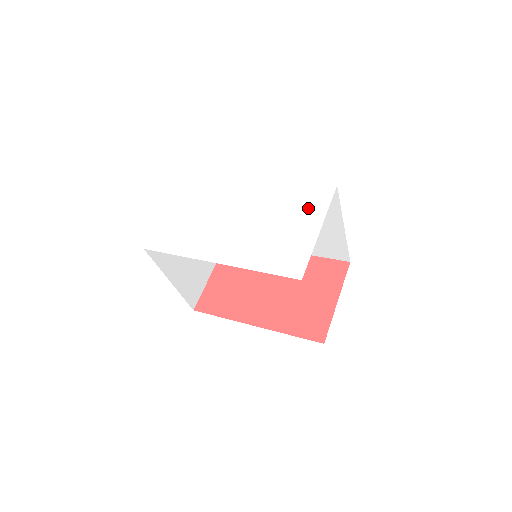
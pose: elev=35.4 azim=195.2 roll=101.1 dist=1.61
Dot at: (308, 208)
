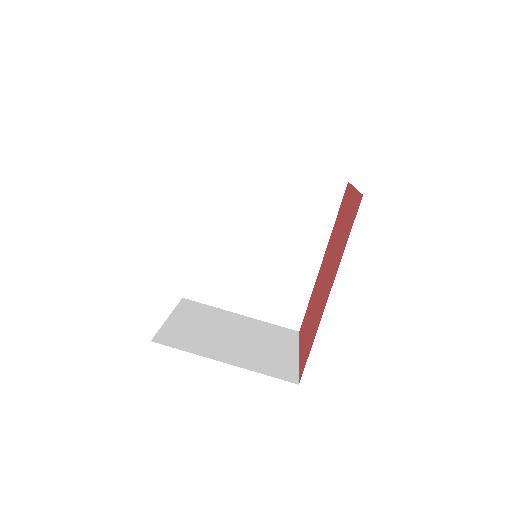
Dot at: occluded
